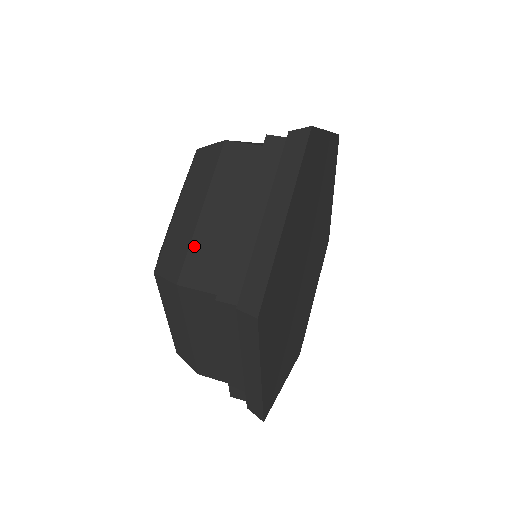
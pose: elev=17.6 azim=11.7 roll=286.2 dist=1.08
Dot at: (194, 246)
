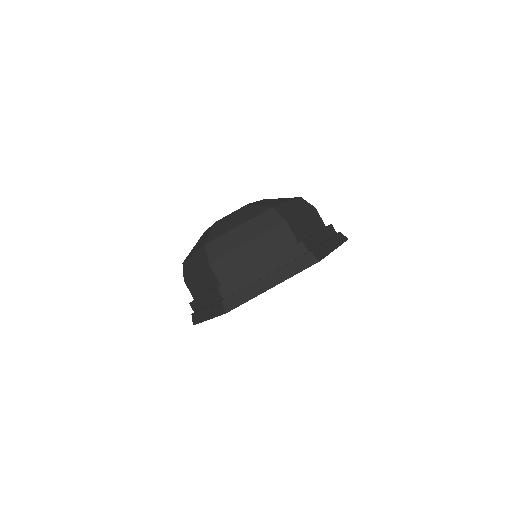
Dot at: (190, 279)
